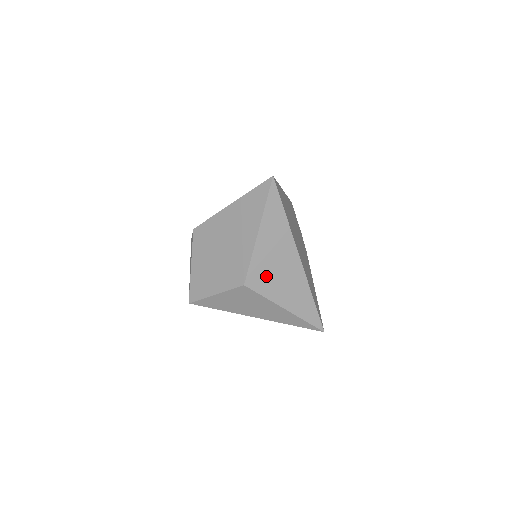
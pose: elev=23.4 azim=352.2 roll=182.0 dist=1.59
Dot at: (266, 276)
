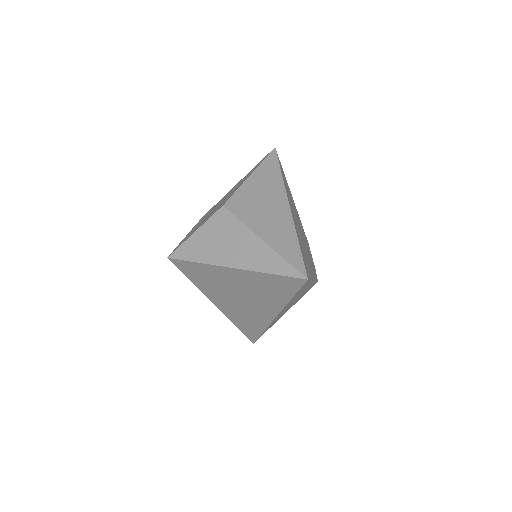
Dot at: (248, 206)
